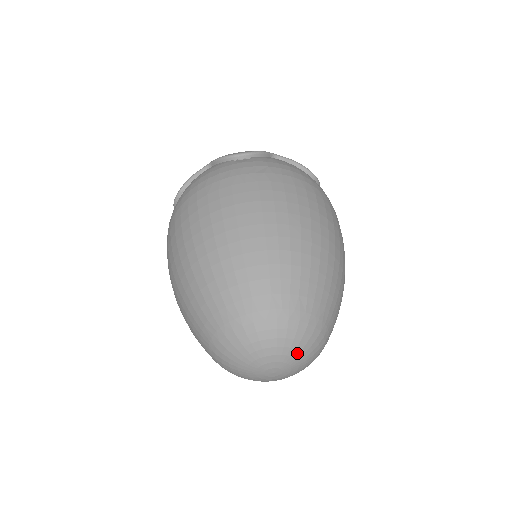
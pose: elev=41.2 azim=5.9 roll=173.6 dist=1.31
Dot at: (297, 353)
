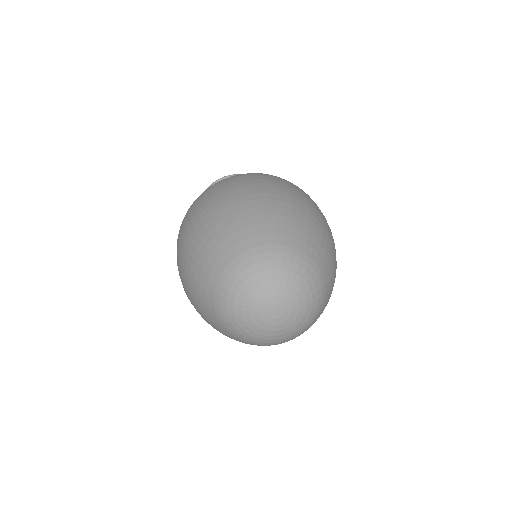
Dot at: (289, 283)
